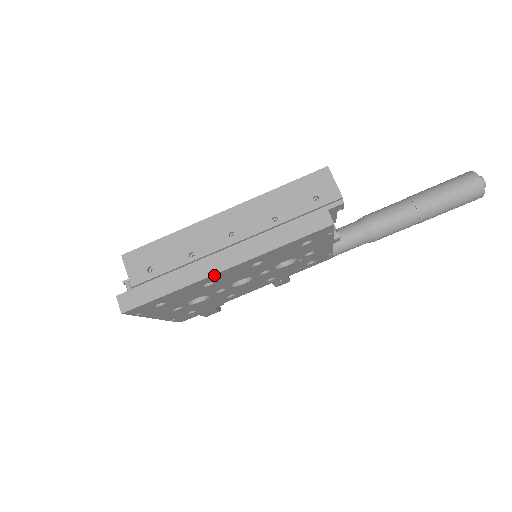
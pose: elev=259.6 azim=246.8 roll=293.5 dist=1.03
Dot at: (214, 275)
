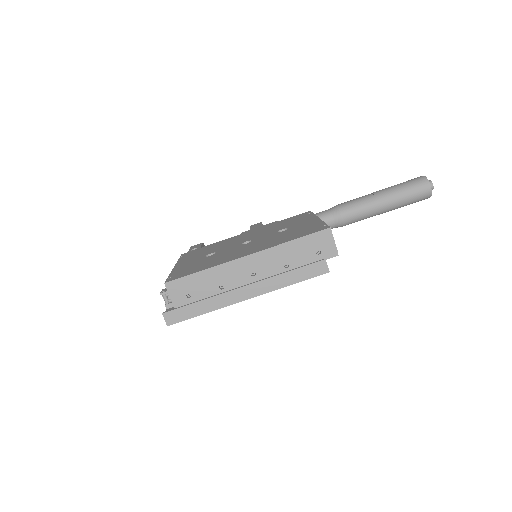
Dot at: (238, 302)
